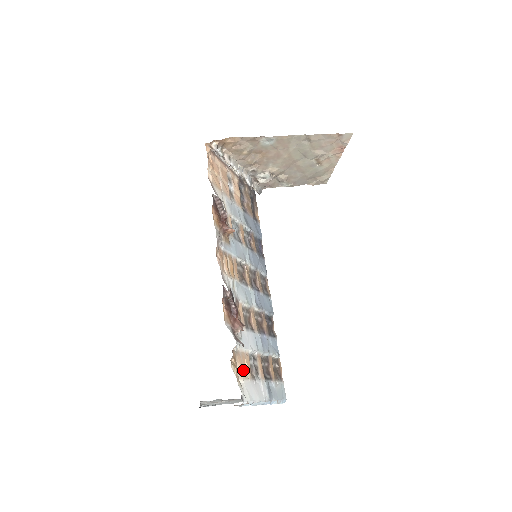
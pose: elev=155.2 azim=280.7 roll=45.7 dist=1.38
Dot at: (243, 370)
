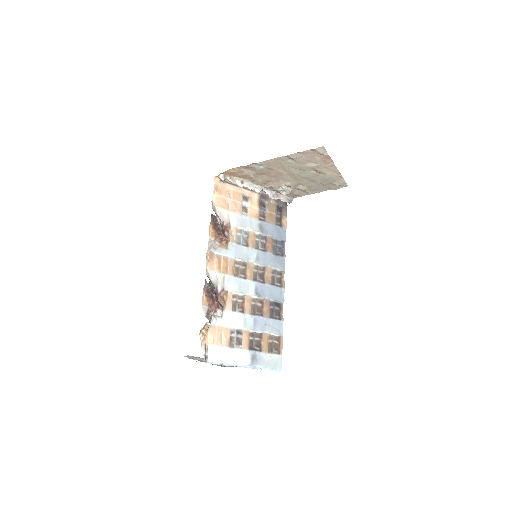
Dot at: (216, 339)
